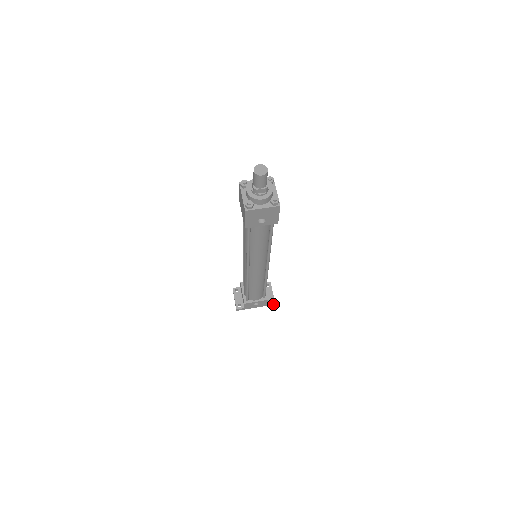
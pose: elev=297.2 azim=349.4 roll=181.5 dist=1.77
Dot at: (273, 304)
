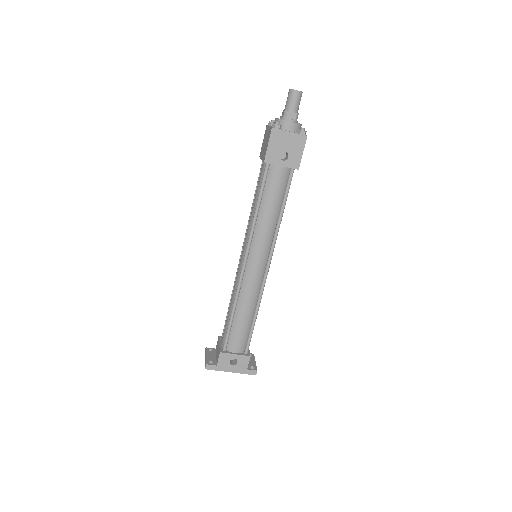
Dot at: (254, 374)
